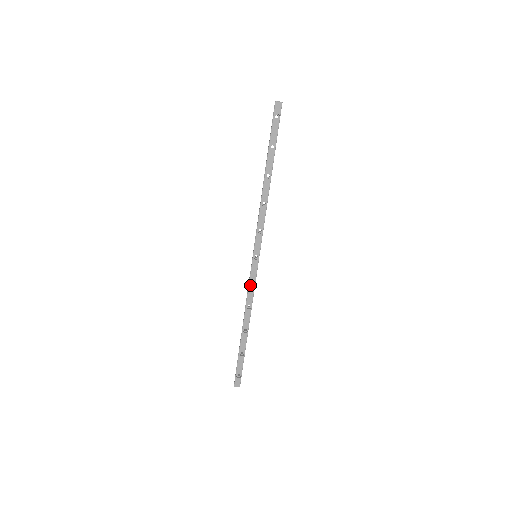
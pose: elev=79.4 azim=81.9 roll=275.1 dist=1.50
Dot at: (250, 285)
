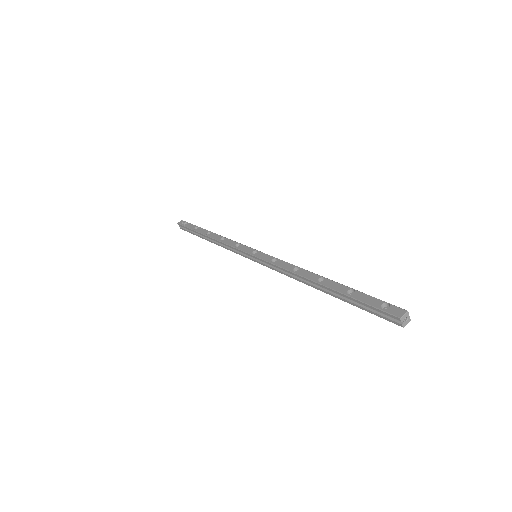
Dot at: (274, 263)
